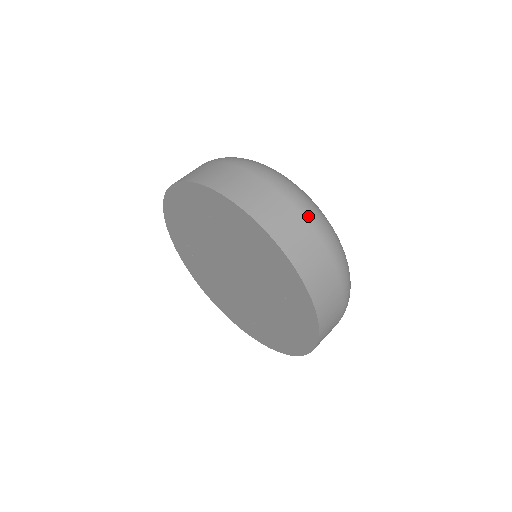
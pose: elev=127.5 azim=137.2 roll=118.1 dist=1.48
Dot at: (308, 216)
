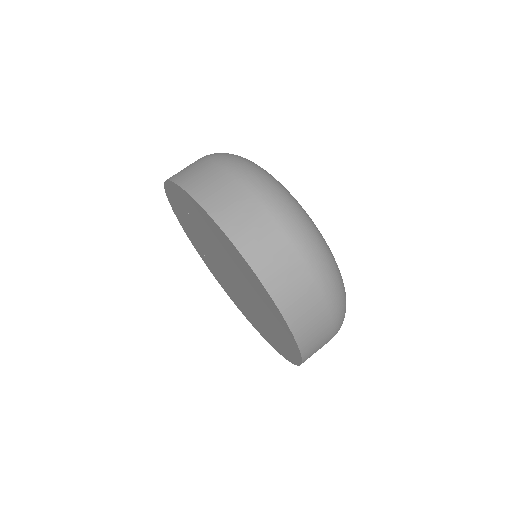
Dot at: (260, 196)
